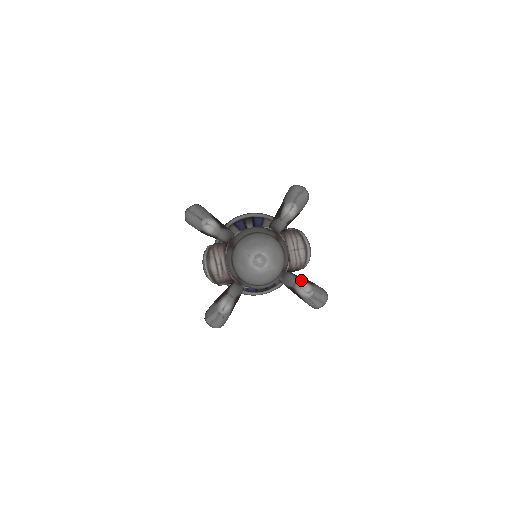
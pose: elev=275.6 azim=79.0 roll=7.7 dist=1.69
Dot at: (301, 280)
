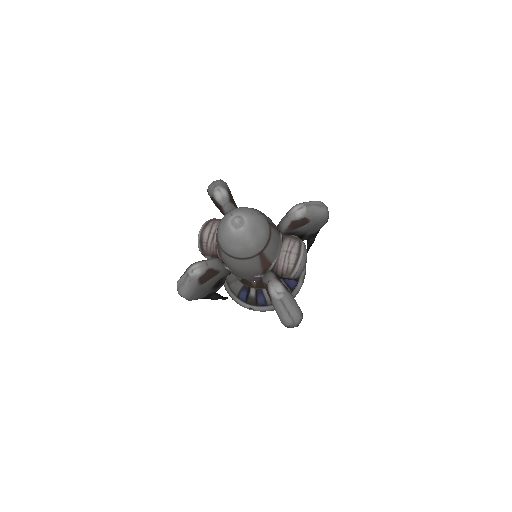
Dot at: (278, 280)
